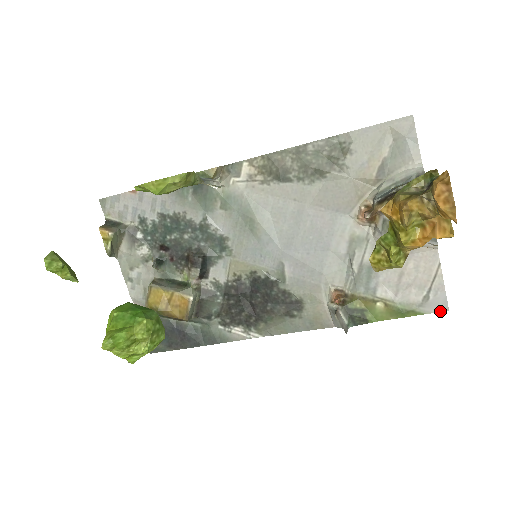
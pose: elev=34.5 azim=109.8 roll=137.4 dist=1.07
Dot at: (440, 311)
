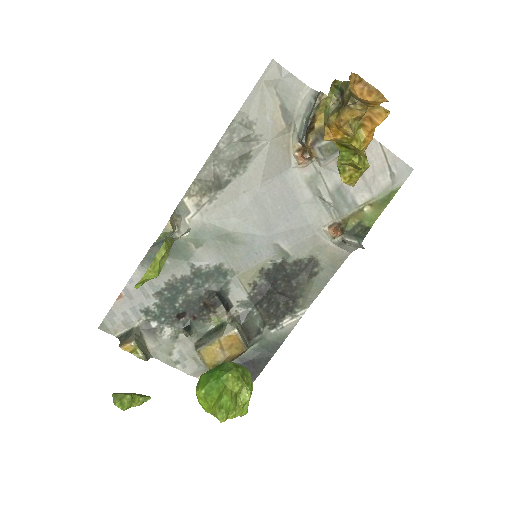
Dot at: (409, 175)
